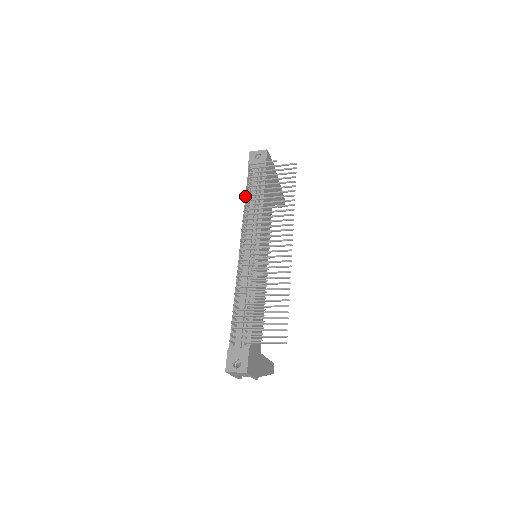
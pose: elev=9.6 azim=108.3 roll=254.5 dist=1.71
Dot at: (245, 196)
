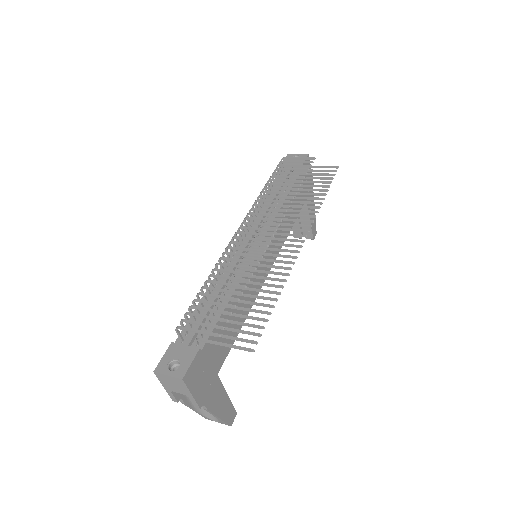
Dot at: (265, 184)
